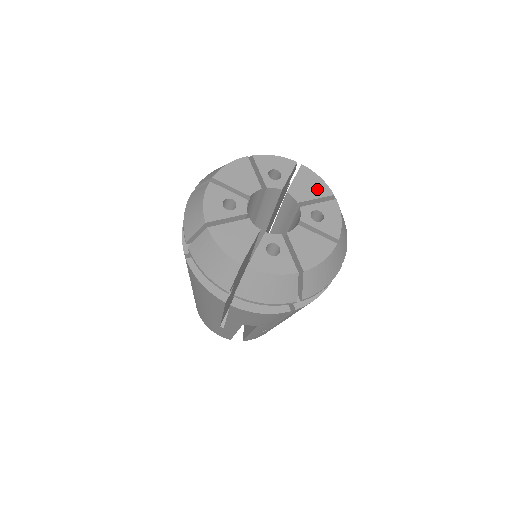
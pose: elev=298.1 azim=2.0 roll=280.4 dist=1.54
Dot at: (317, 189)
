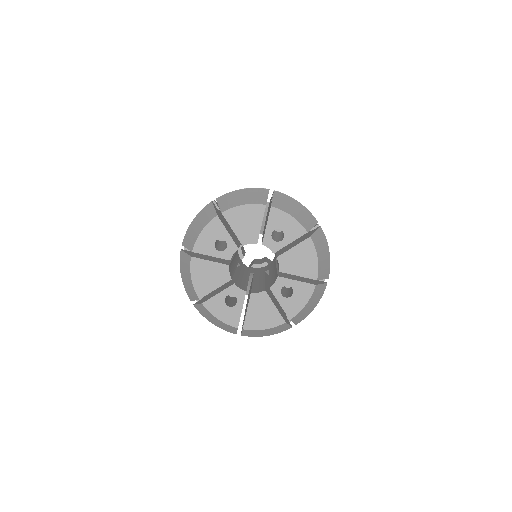
Dot at: (253, 217)
